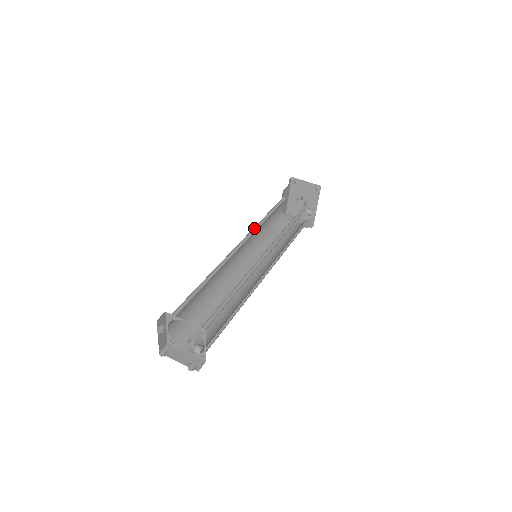
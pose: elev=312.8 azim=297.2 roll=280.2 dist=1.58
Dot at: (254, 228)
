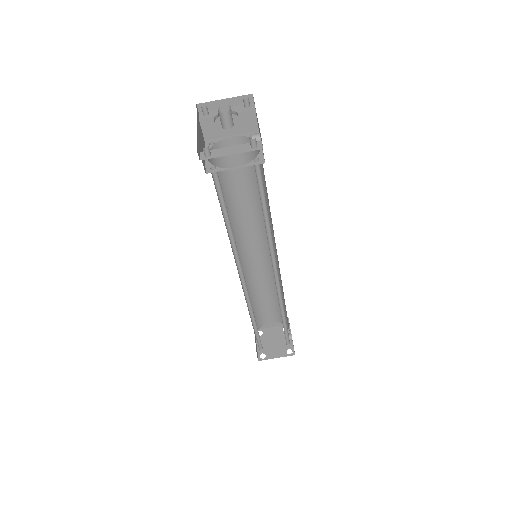
Dot at: (232, 250)
